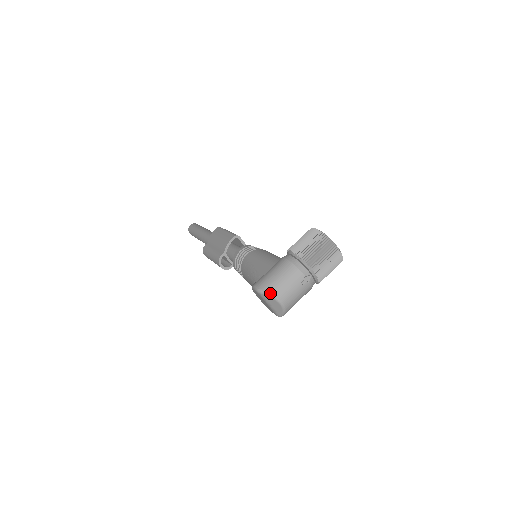
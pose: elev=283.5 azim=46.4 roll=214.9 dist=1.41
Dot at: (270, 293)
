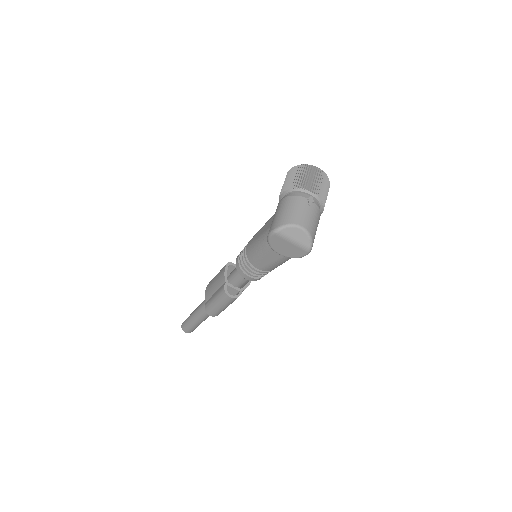
Dot at: (286, 224)
